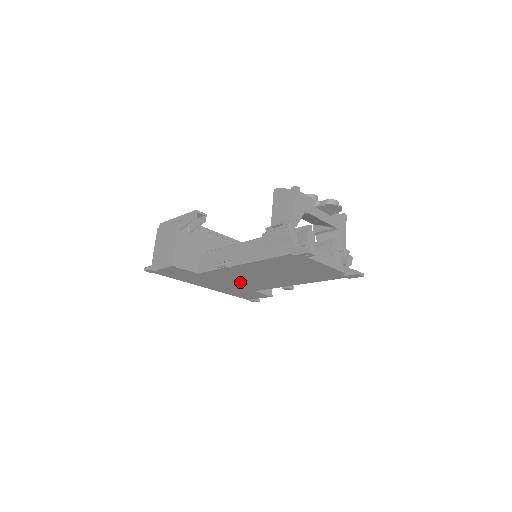
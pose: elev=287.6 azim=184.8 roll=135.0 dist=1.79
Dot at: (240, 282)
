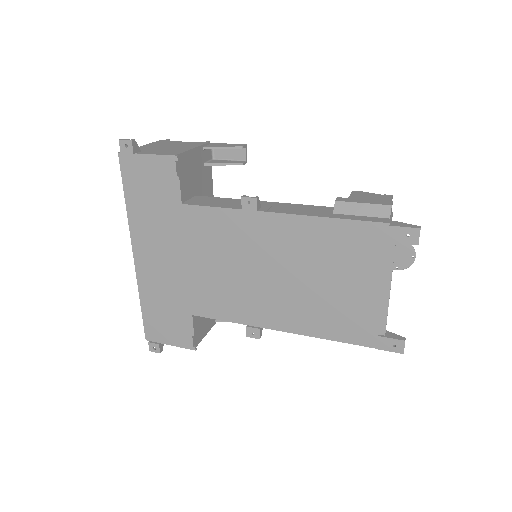
Dot at: (207, 272)
